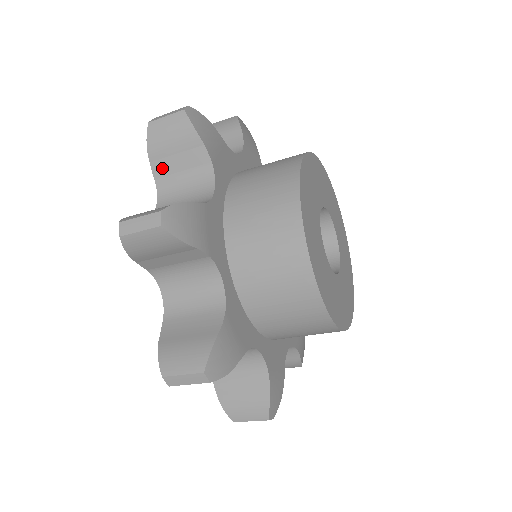
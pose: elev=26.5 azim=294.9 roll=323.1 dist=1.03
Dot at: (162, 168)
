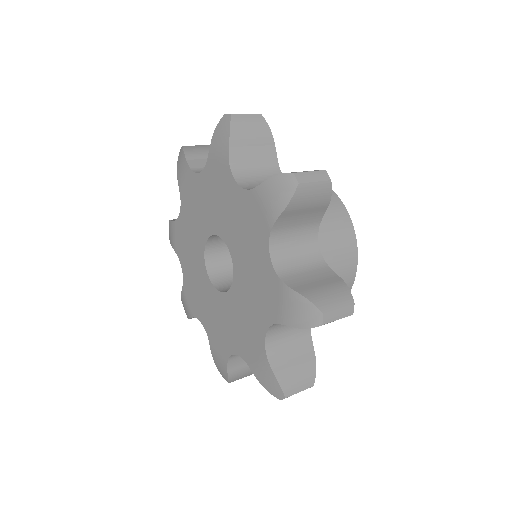
Dot at: occluded
